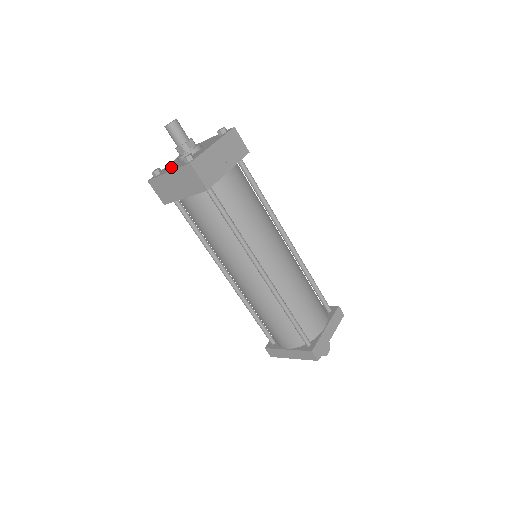
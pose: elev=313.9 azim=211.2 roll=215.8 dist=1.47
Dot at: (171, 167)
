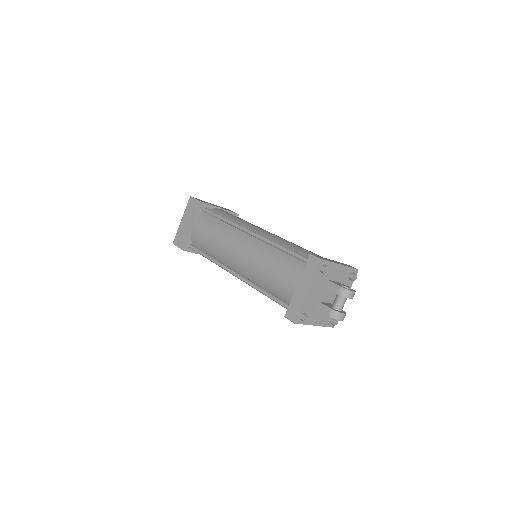
Dot at: occluded
